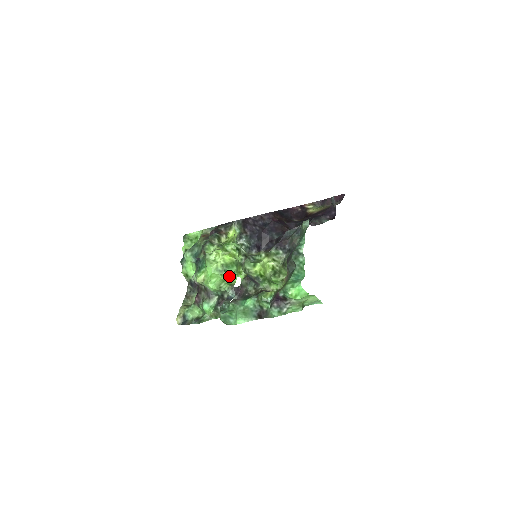
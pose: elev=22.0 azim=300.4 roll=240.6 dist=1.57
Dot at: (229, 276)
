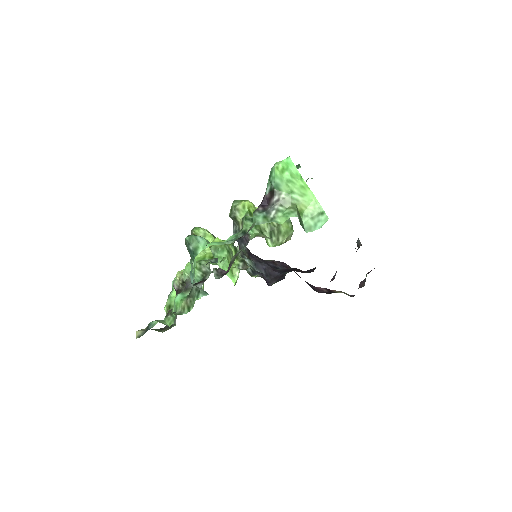
Dot at: (217, 264)
